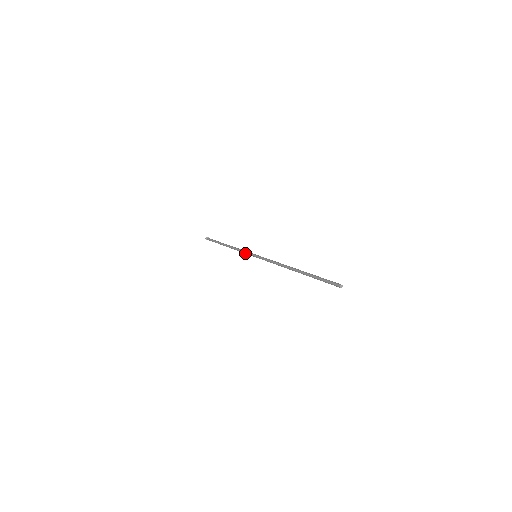
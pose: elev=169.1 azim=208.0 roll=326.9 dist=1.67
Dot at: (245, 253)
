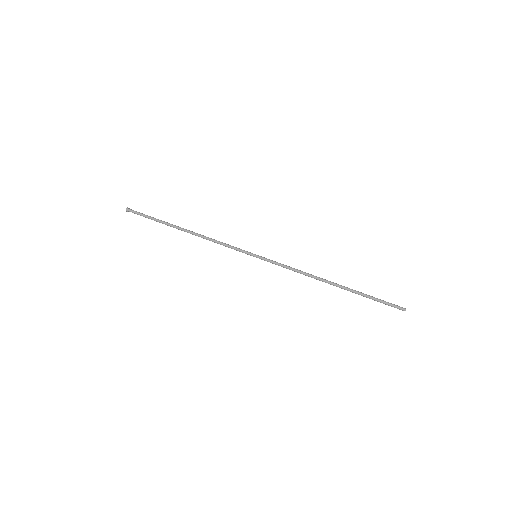
Dot at: occluded
